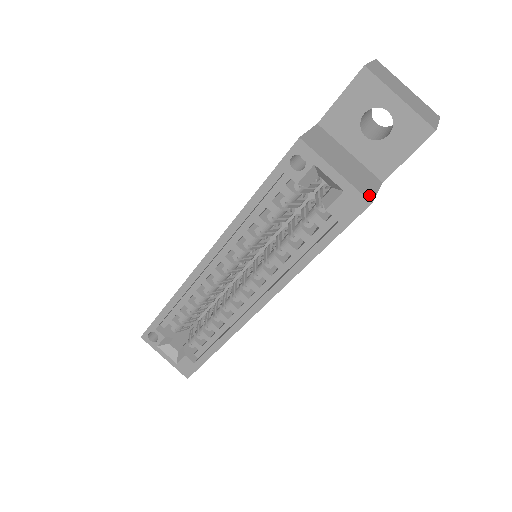
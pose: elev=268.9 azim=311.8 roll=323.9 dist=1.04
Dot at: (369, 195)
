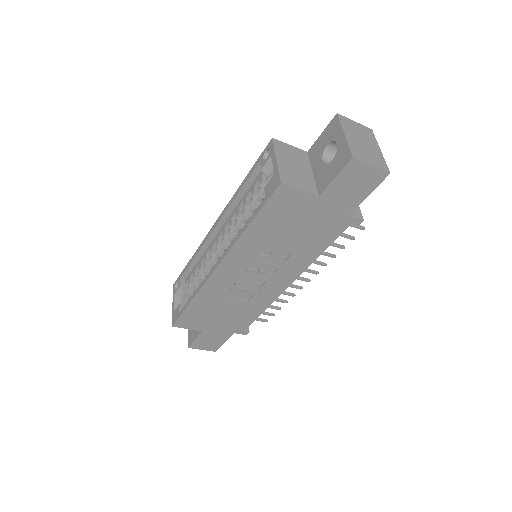
Dot at: (286, 182)
